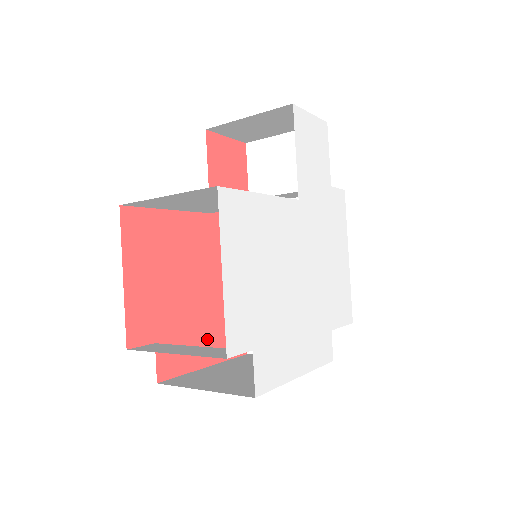
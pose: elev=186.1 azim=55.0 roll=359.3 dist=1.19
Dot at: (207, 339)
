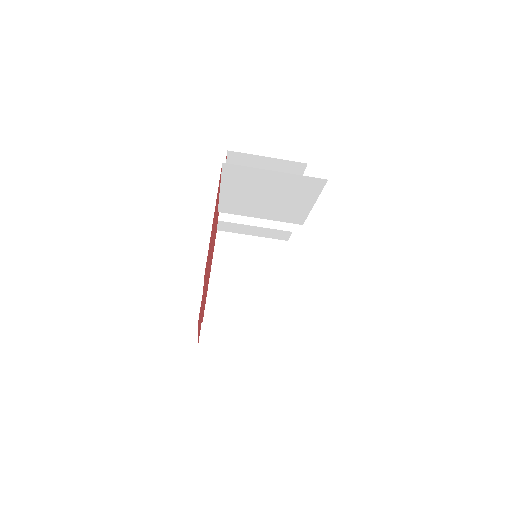
Dot at: occluded
